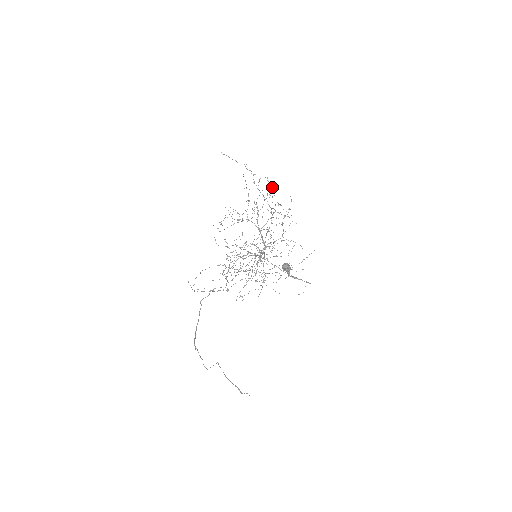
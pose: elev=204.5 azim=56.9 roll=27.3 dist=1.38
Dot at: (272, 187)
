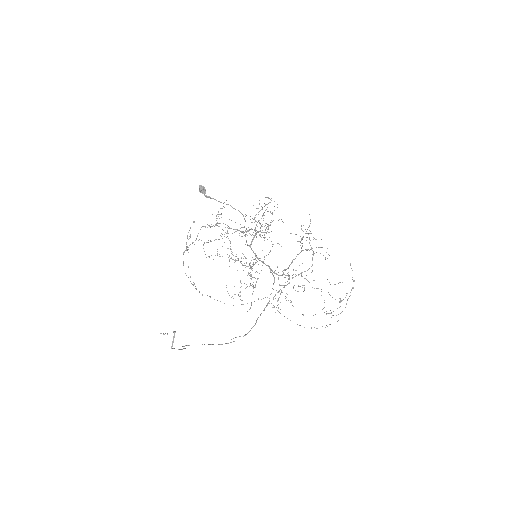
Dot at: occluded
